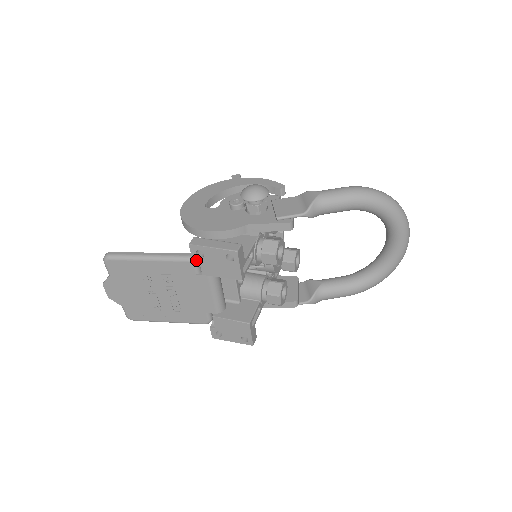
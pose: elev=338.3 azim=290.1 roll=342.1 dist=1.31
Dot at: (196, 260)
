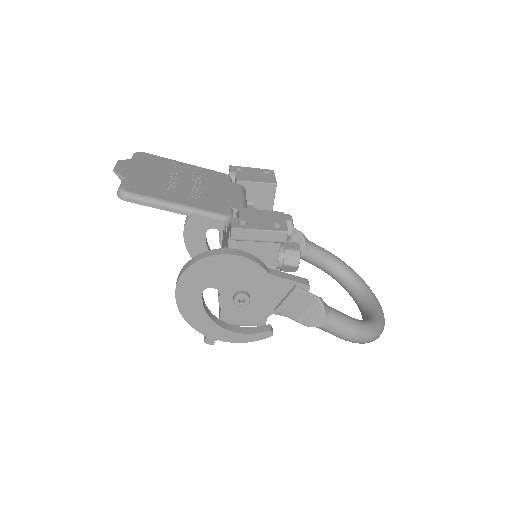
Dot at: (230, 178)
